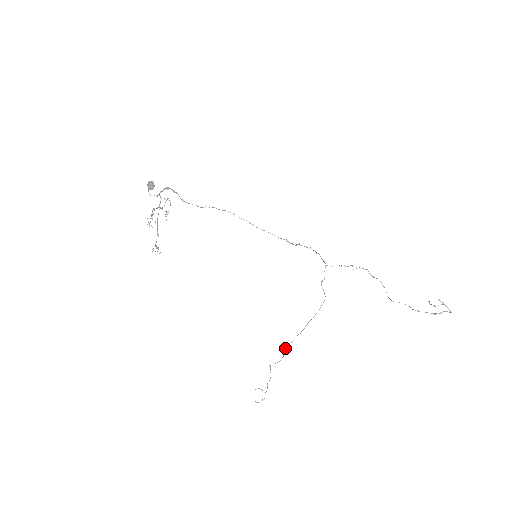
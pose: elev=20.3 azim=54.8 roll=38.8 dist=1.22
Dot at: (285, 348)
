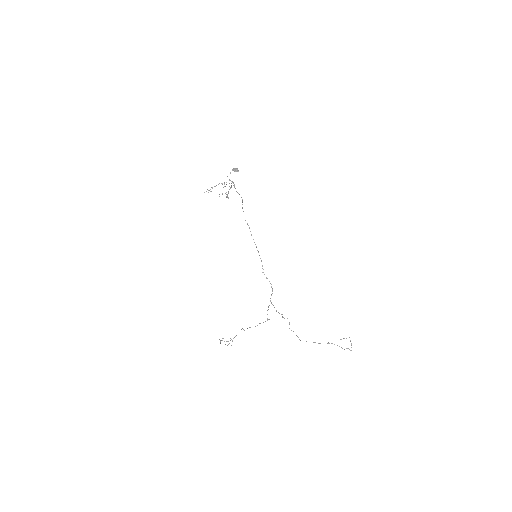
Dot at: occluded
